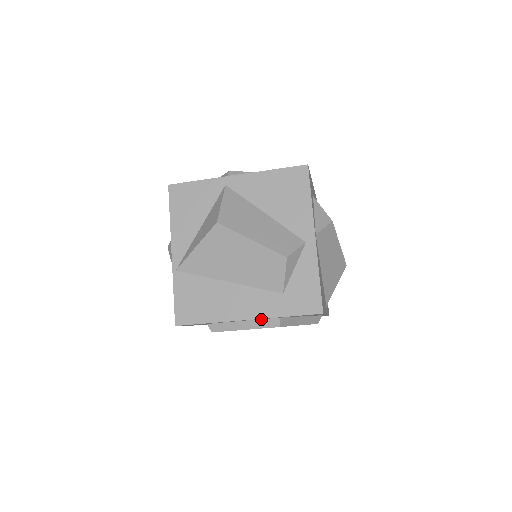
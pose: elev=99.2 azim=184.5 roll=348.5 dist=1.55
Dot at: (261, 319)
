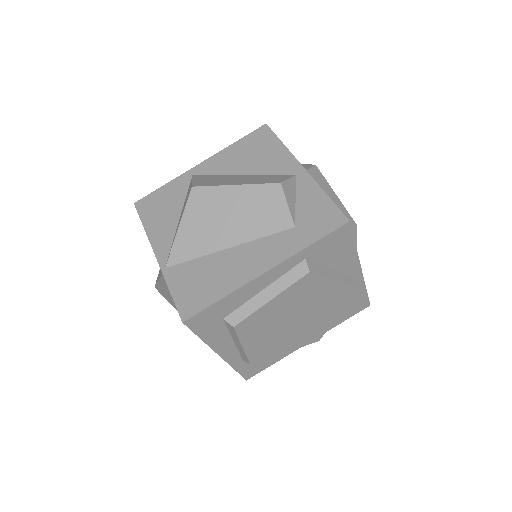
Dot at: (284, 274)
